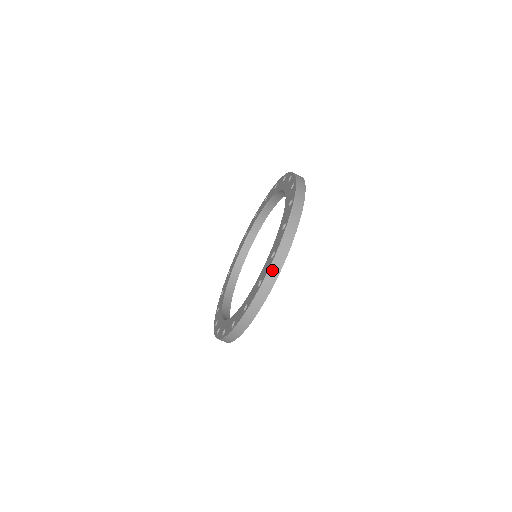
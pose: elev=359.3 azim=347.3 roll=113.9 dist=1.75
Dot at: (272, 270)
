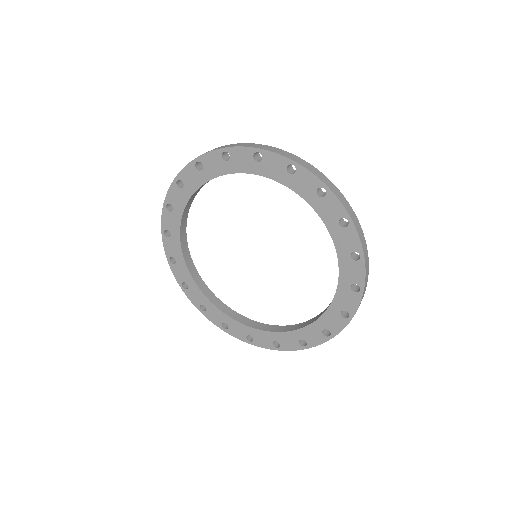
Dot at: (366, 270)
